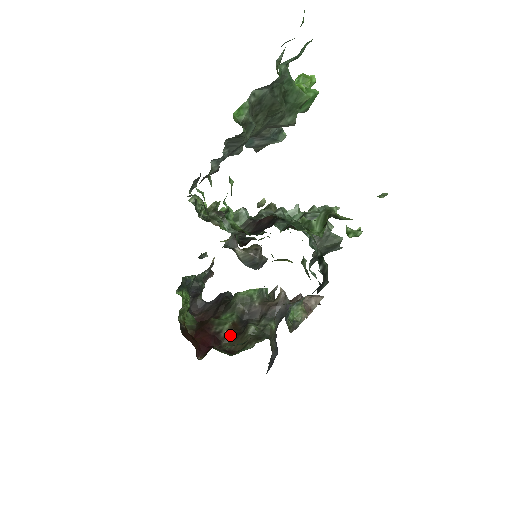
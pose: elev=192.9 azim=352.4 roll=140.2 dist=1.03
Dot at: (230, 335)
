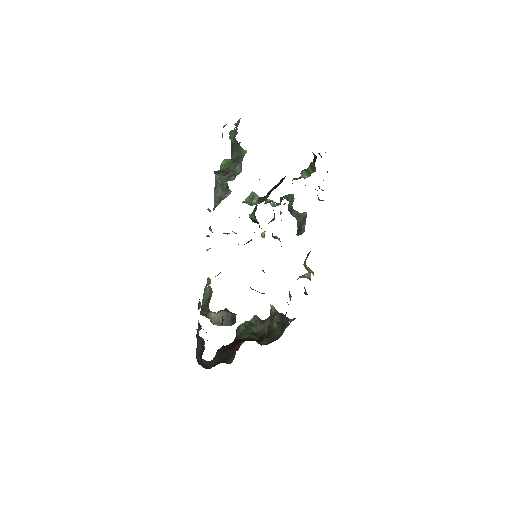
Dot at: occluded
